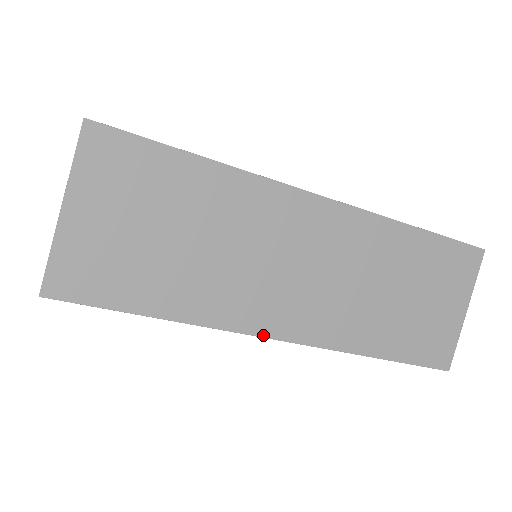
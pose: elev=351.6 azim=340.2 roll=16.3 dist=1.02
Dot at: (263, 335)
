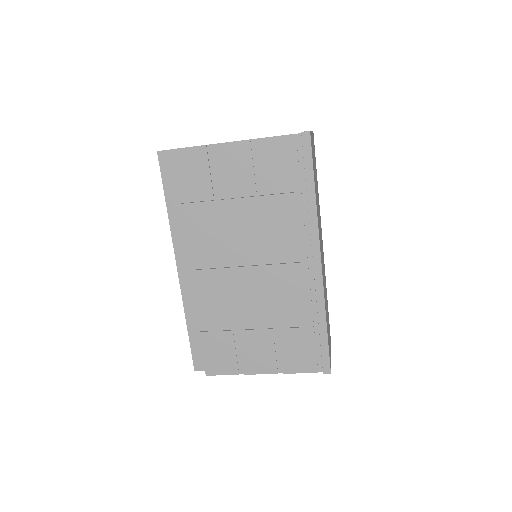
Dot at: (320, 249)
